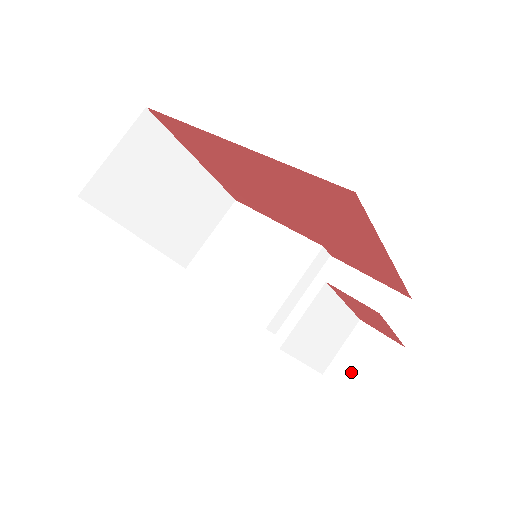
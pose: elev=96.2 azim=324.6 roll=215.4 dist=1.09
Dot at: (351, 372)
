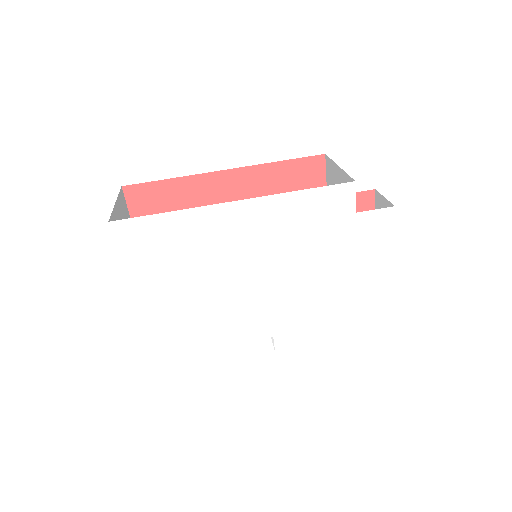
Dot at: occluded
